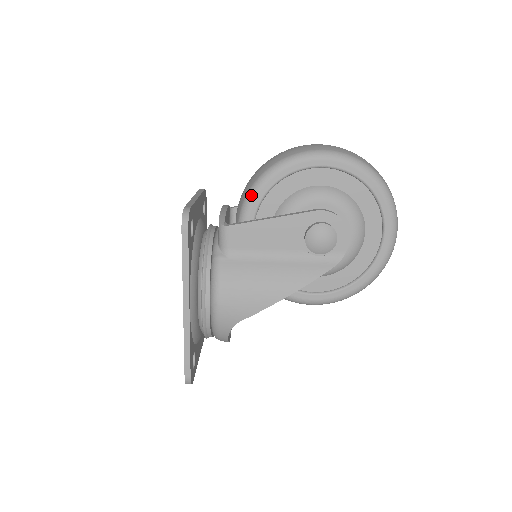
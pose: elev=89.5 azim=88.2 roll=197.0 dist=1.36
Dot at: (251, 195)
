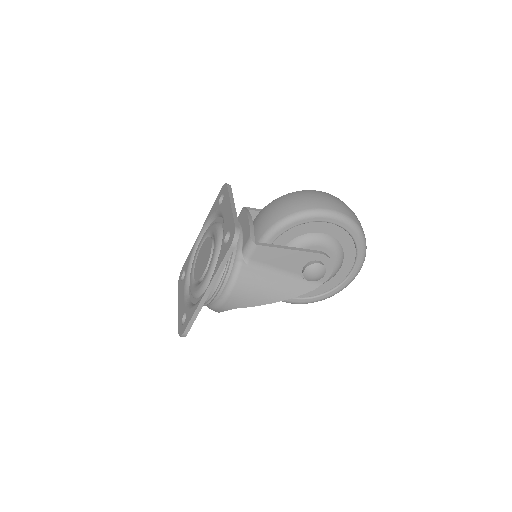
Dot at: (280, 226)
